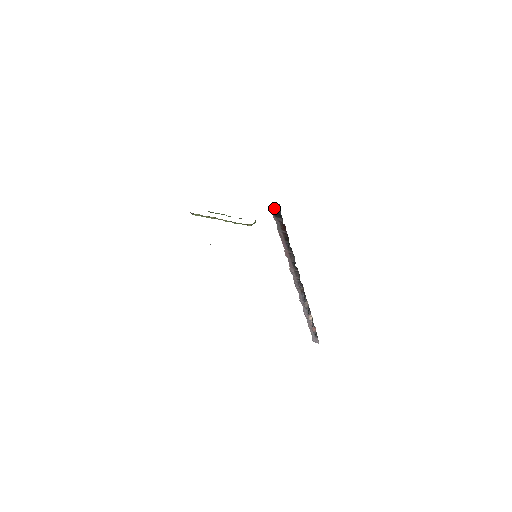
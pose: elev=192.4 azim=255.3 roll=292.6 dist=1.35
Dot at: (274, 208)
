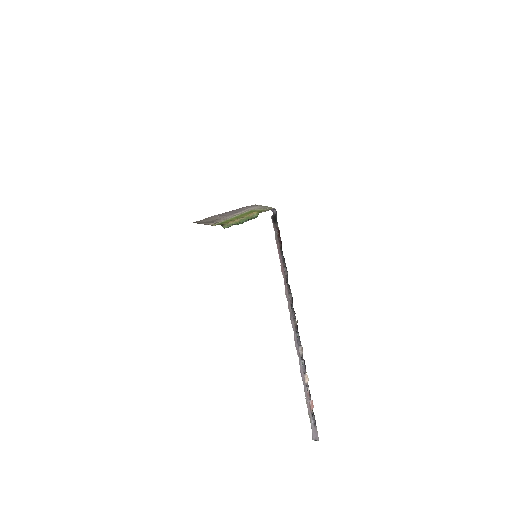
Dot at: (273, 215)
